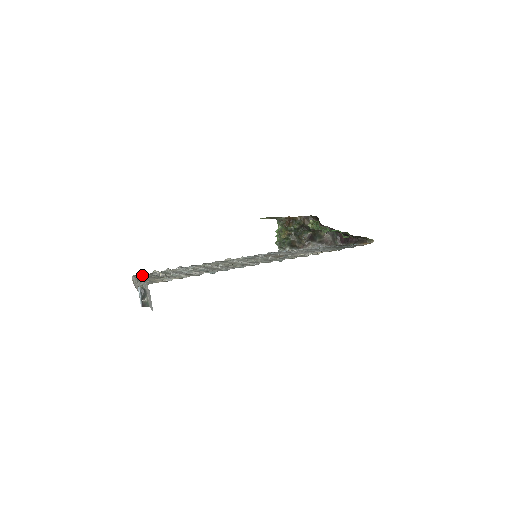
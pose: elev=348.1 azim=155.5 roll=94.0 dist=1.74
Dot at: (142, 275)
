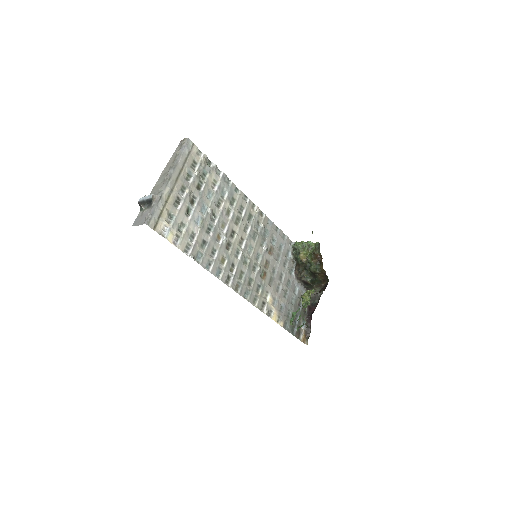
Dot at: (188, 157)
